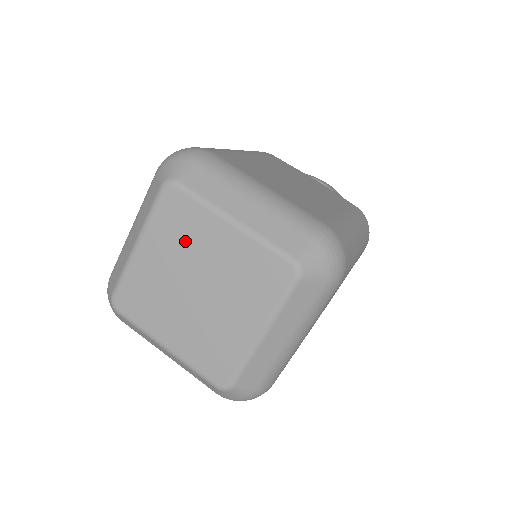
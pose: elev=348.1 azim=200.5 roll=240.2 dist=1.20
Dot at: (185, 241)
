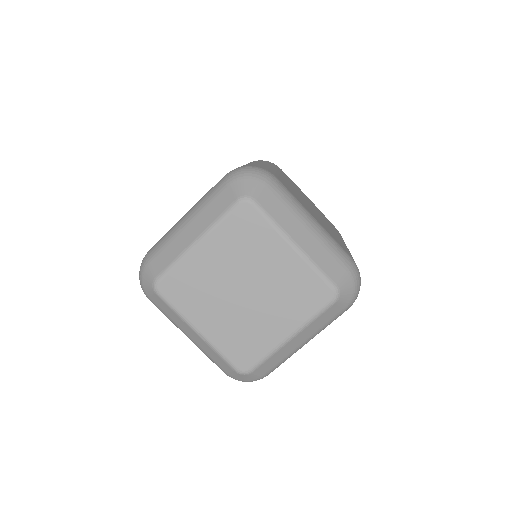
Dot at: (247, 251)
